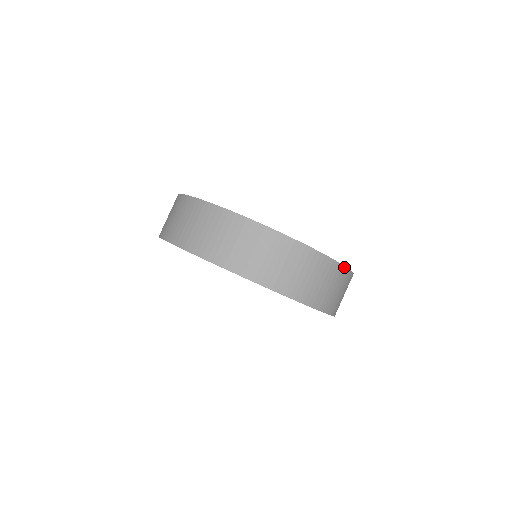
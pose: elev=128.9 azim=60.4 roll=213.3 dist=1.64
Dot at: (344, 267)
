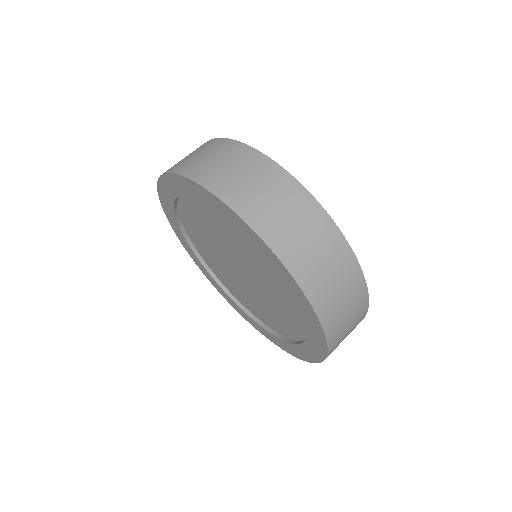
Dot at: (303, 188)
